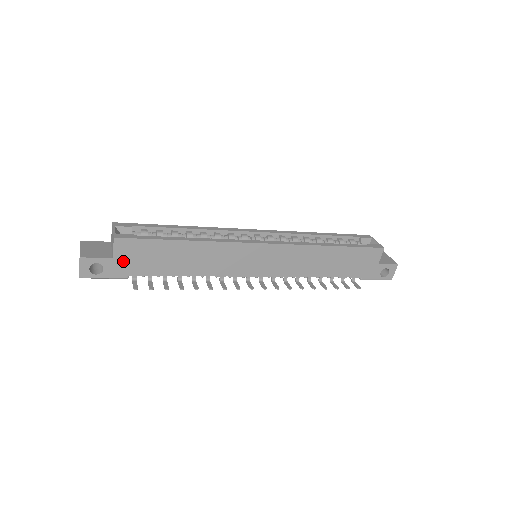
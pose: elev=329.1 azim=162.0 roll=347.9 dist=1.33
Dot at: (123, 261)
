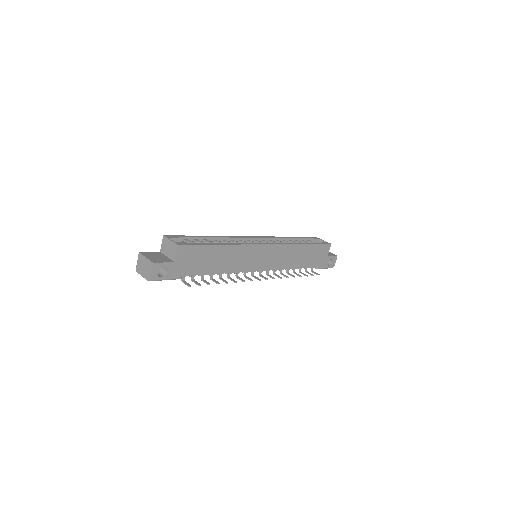
Dot at: (181, 264)
